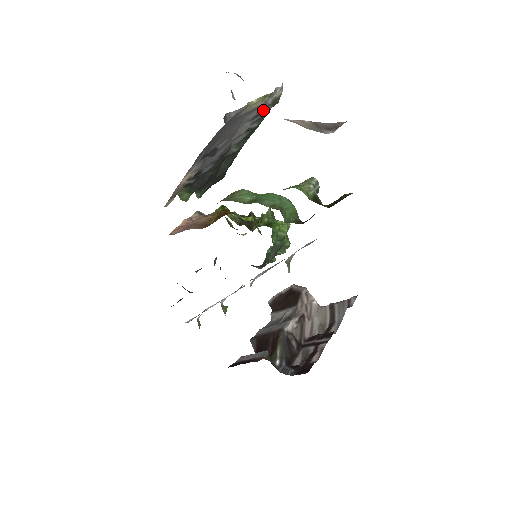
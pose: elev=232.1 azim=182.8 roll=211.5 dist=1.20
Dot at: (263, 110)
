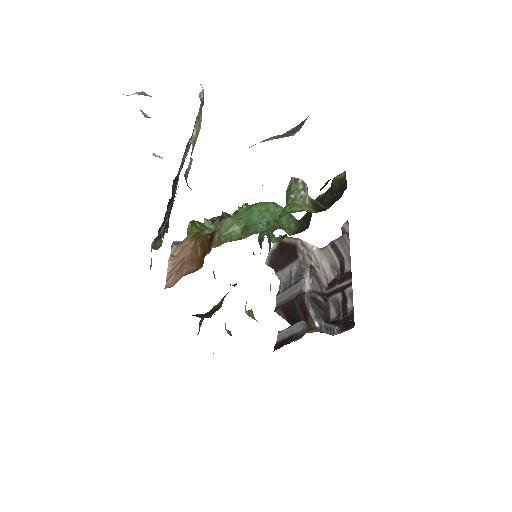
Dot at: occluded
